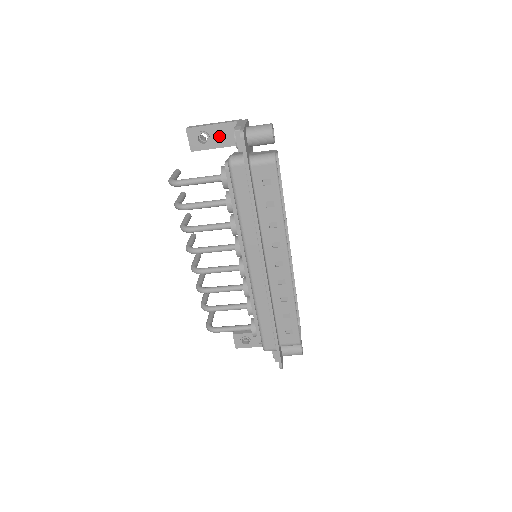
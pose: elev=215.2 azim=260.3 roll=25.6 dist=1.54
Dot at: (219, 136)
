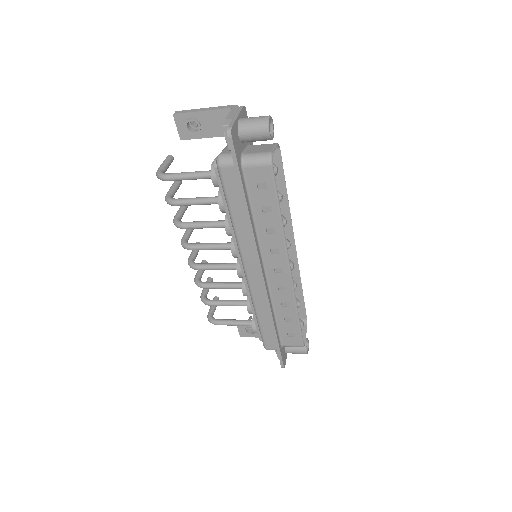
Dot at: (211, 124)
